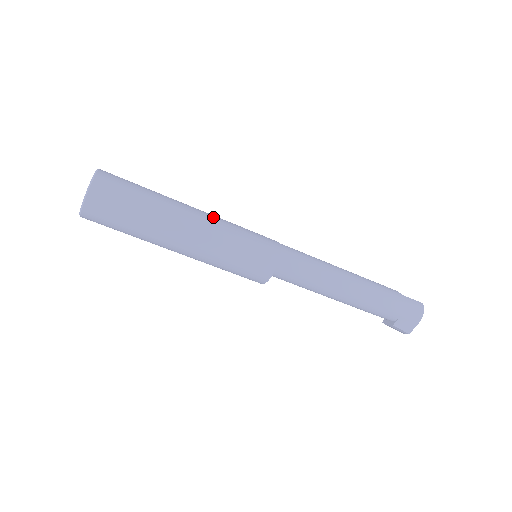
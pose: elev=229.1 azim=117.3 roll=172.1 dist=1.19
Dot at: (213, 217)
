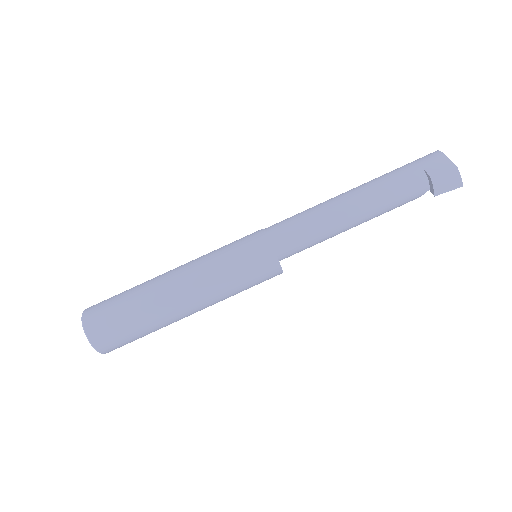
Dot at: occluded
